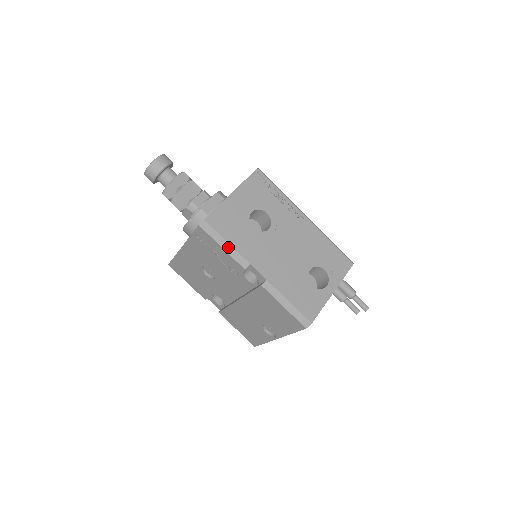
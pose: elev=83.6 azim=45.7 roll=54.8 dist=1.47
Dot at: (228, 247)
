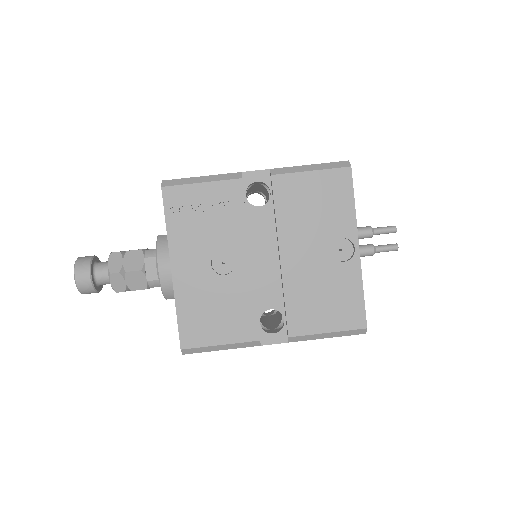
Dot at: (207, 178)
